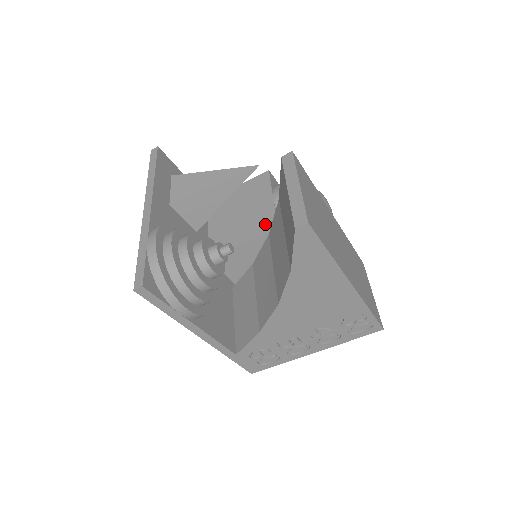
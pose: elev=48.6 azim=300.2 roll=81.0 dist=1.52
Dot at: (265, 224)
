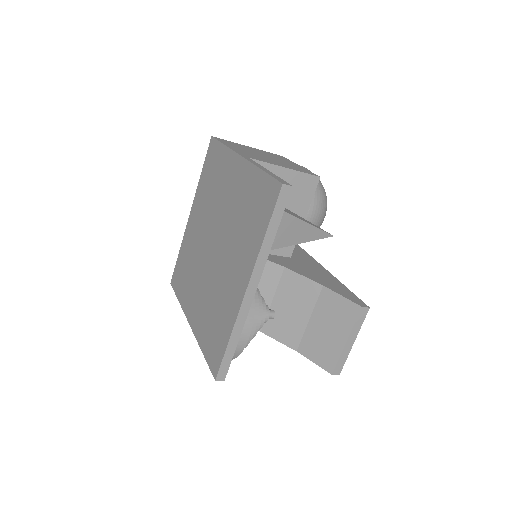
Dot at: occluded
